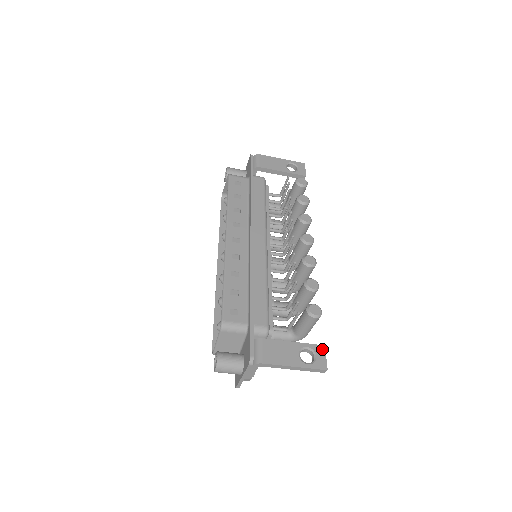
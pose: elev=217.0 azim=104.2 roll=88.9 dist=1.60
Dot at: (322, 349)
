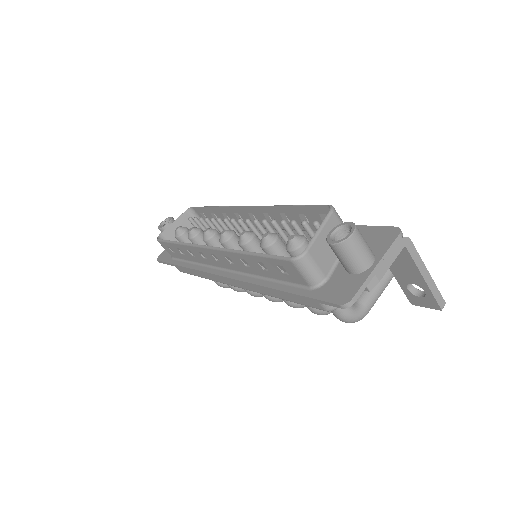
Dot at: occluded
